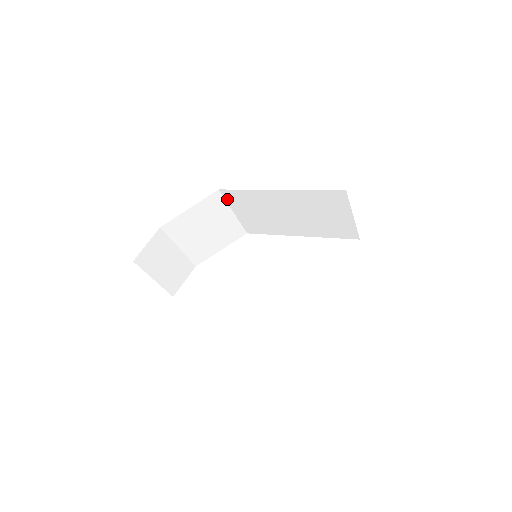
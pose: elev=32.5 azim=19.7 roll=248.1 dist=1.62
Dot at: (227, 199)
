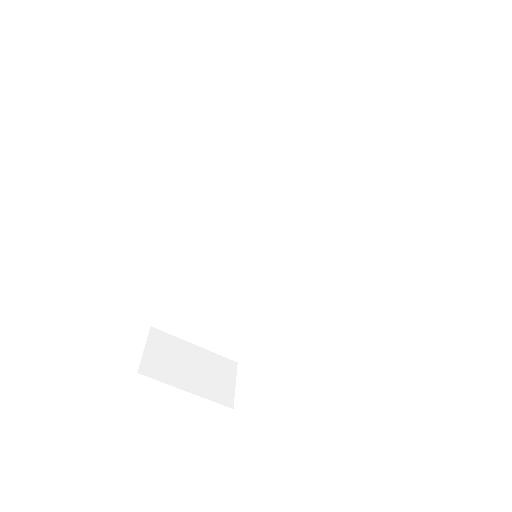
Dot at: (200, 256)
